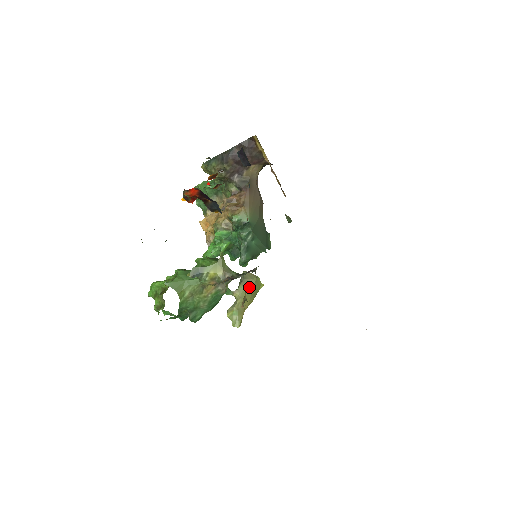
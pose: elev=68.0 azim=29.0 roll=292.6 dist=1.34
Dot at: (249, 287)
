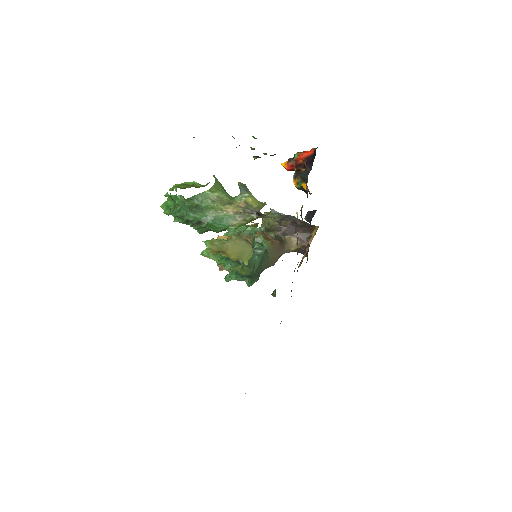
Dot at: (246, 246)
